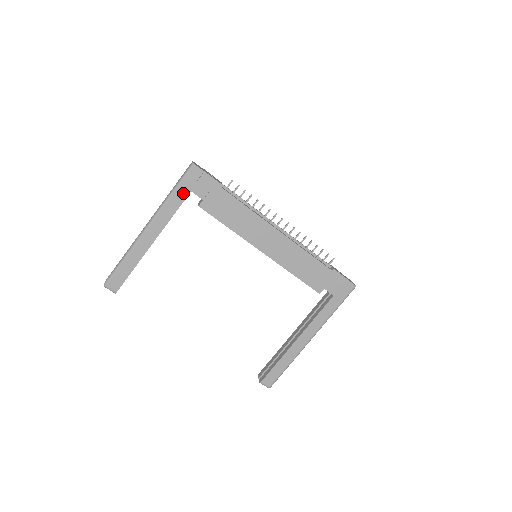
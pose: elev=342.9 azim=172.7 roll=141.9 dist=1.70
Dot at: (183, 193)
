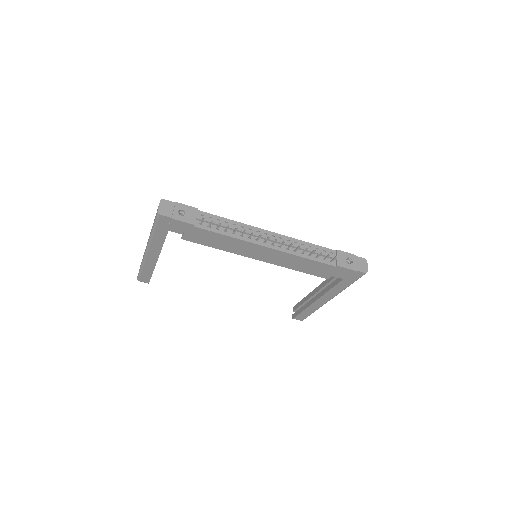
Dot at: (162, 232)
